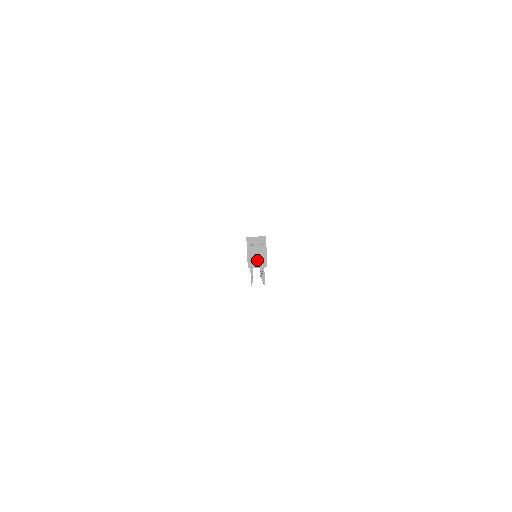
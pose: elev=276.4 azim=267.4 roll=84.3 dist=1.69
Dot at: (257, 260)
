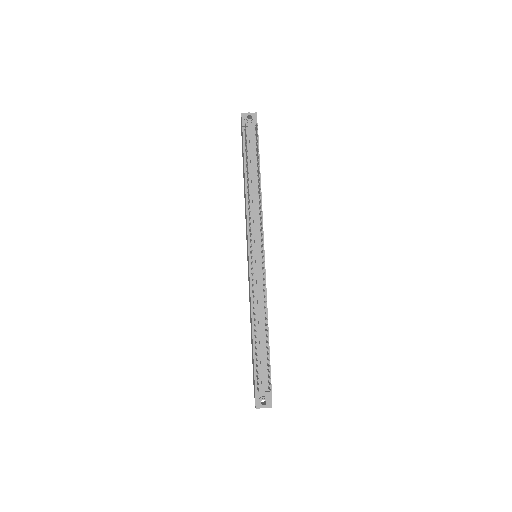
Dot at: (249, 113)
